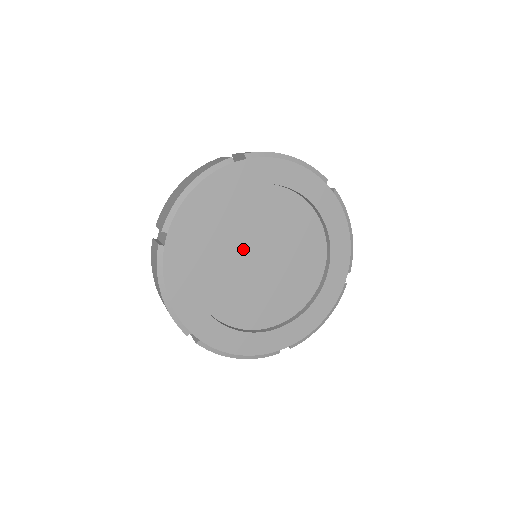
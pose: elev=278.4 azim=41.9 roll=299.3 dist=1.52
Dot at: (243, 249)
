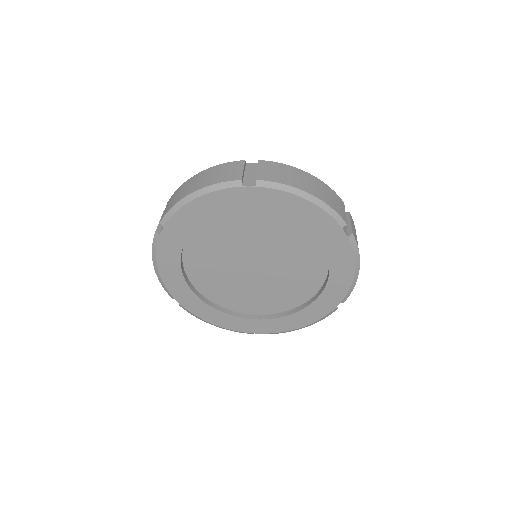
Dot at: (238, 254)
